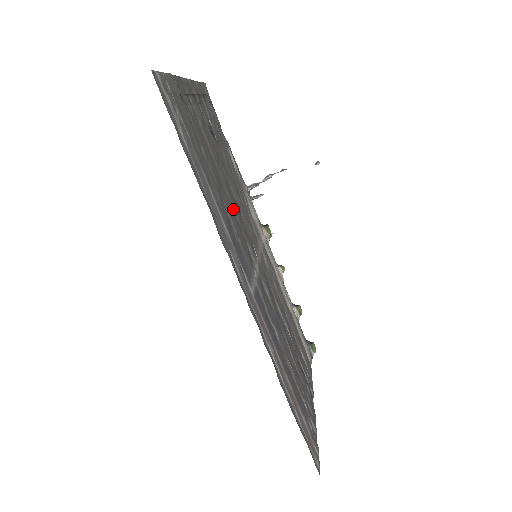
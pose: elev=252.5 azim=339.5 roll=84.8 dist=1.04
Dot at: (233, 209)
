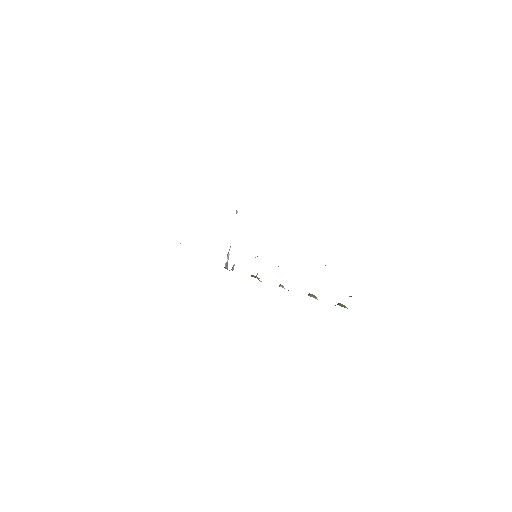
Dot at: occluded
